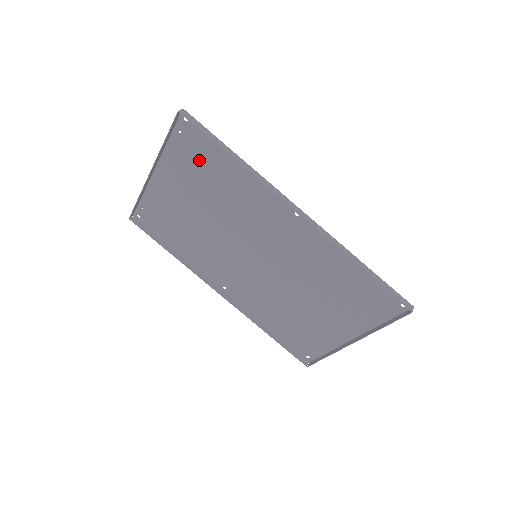
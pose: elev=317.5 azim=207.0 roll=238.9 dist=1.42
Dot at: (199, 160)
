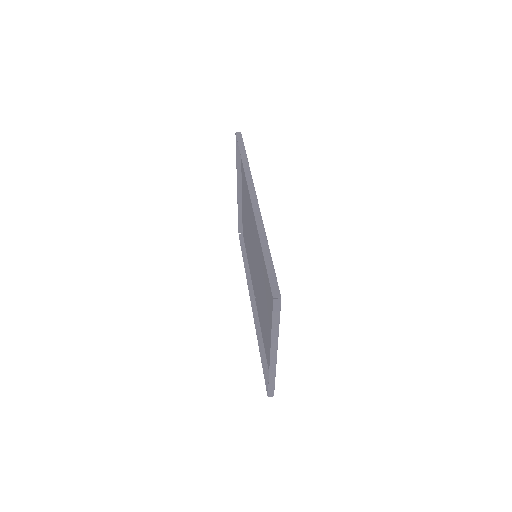
Dot at: occluded
